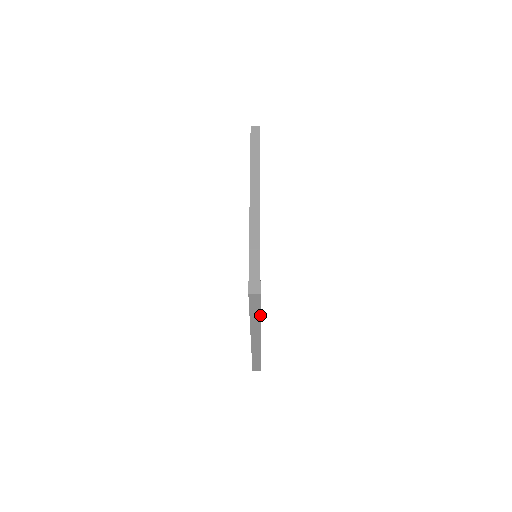
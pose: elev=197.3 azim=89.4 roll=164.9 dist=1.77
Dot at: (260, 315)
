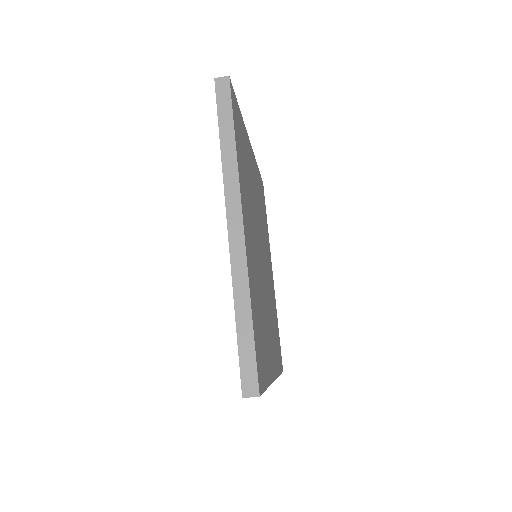
Dot at: (234, 136)
